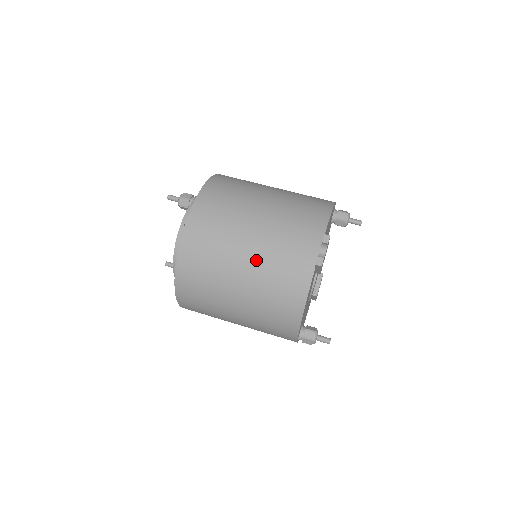
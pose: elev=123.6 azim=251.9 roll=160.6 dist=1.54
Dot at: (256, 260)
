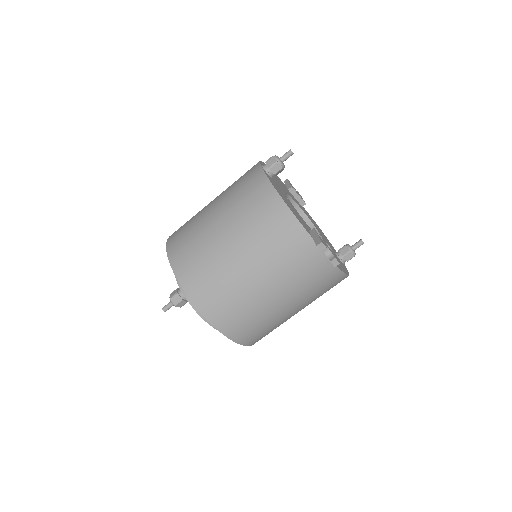
Dot at: (289, 296)
